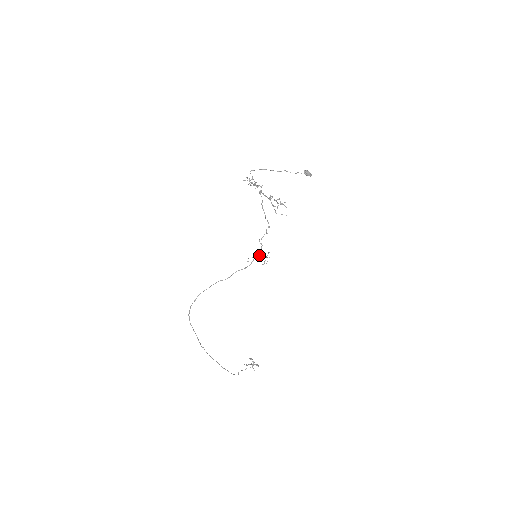
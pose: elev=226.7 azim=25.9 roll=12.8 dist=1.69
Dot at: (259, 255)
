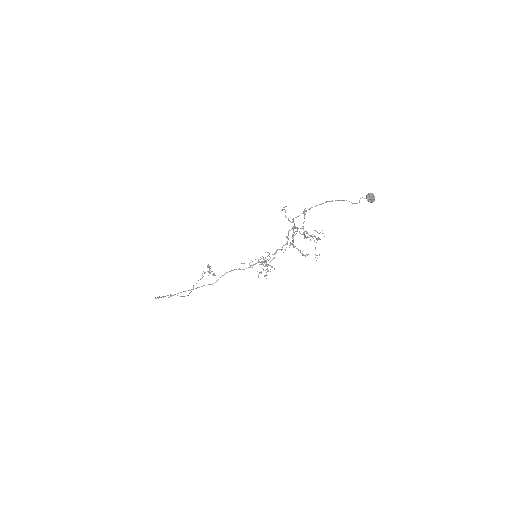
Dot at: (262, 263)
